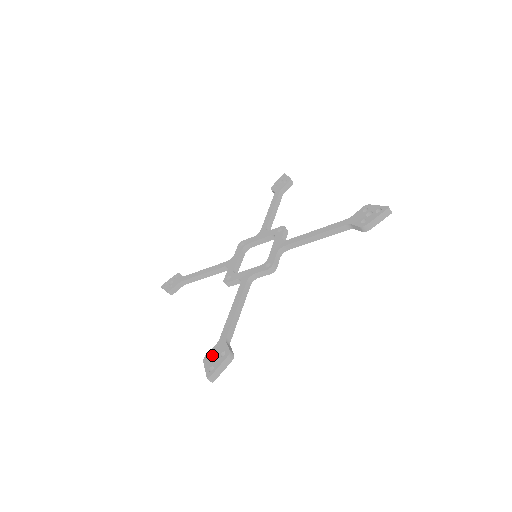
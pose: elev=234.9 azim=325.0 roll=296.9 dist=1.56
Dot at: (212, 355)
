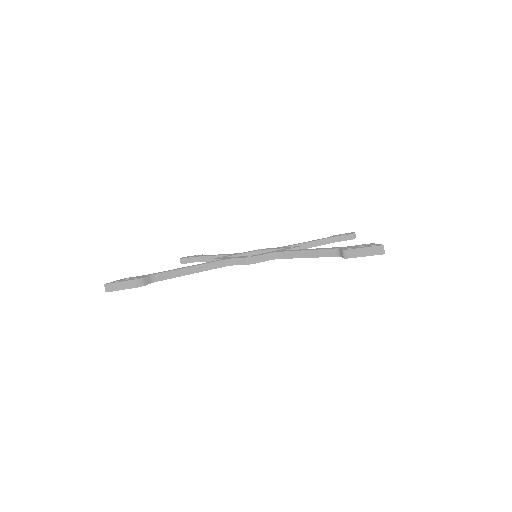
Dot at: (131, 277)
